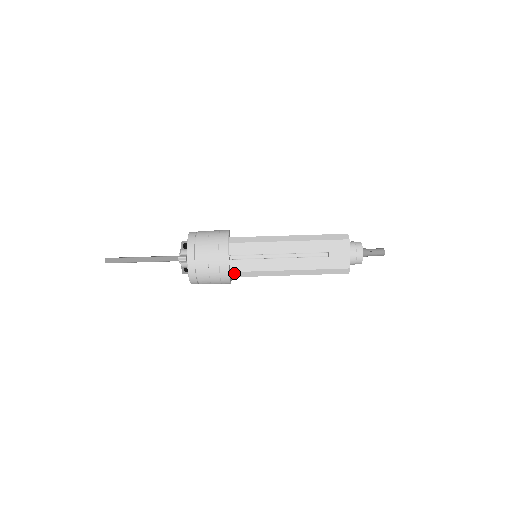
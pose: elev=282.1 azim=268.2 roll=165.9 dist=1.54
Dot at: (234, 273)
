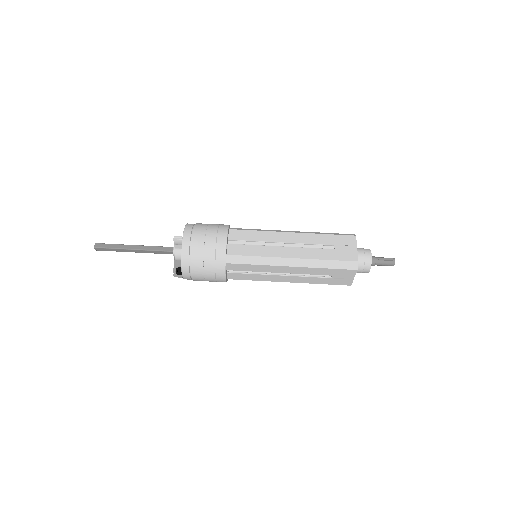
Dot at: (231, 257)
